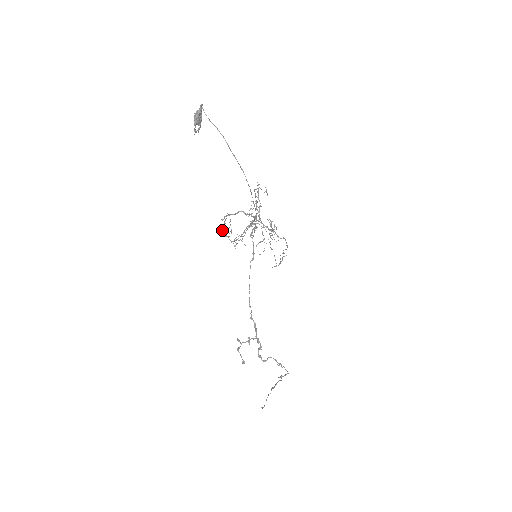
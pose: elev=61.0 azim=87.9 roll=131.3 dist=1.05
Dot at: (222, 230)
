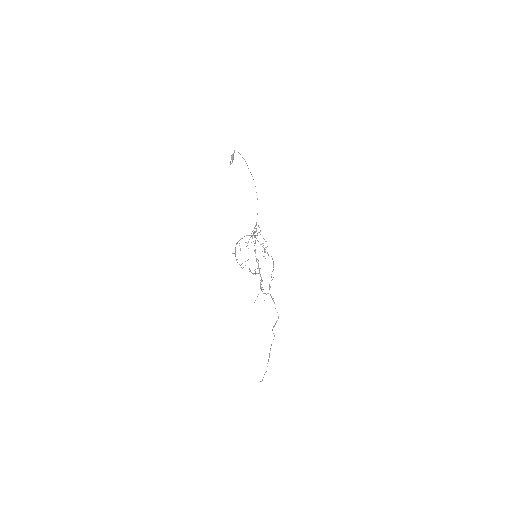
Dot at: (234, 253)
